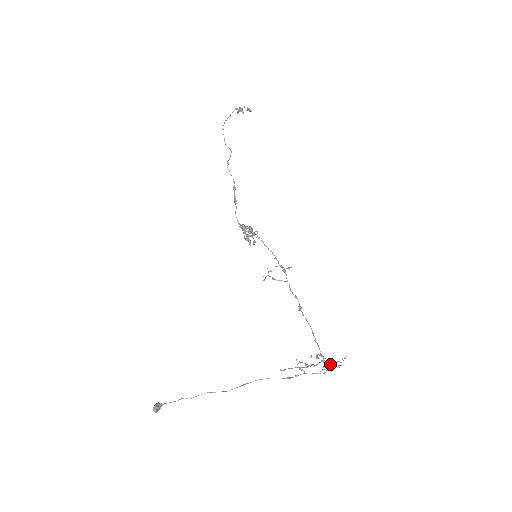
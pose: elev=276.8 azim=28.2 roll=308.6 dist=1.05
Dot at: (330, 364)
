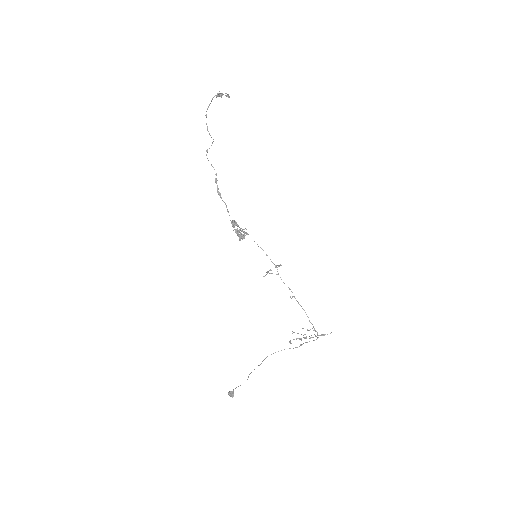
Dot at: (320, 335)
